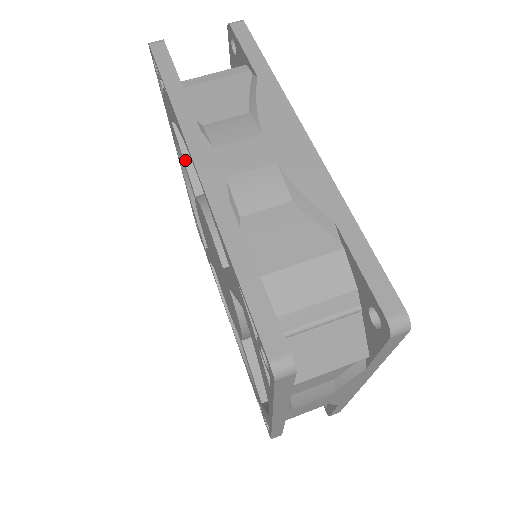
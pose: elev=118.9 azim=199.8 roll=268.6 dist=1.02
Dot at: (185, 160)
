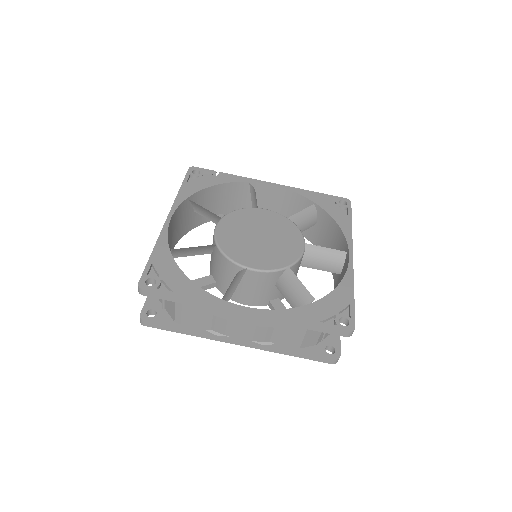
Dot at: occluded
